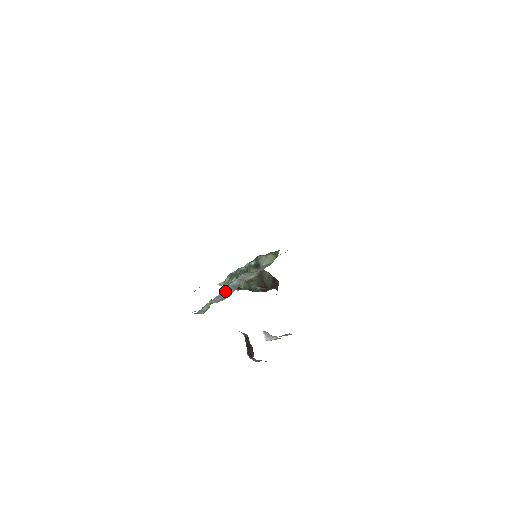
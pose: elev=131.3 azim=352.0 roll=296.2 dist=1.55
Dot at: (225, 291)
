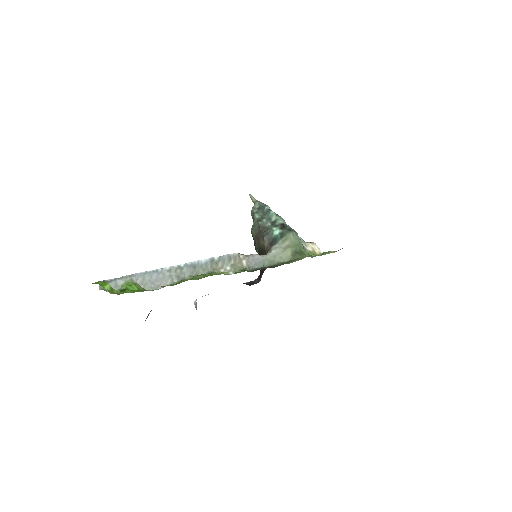
Dot at: (174, 270)
